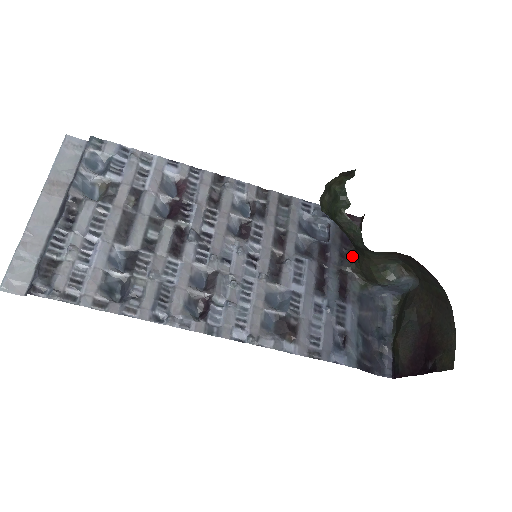
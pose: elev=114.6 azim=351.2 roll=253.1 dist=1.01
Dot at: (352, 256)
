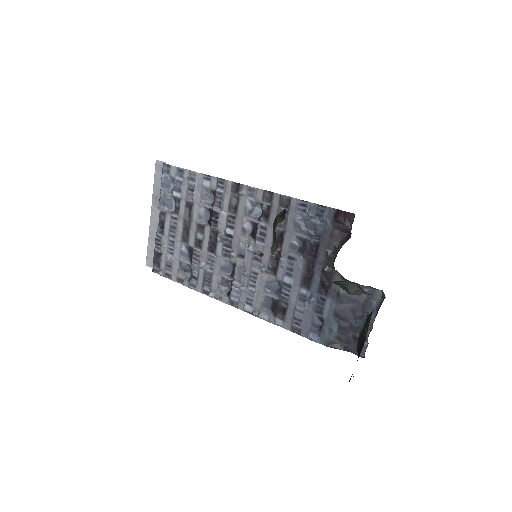
Dot at: (336, 256)
